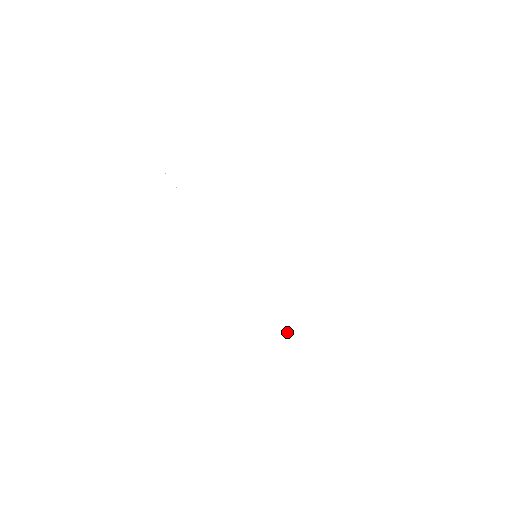
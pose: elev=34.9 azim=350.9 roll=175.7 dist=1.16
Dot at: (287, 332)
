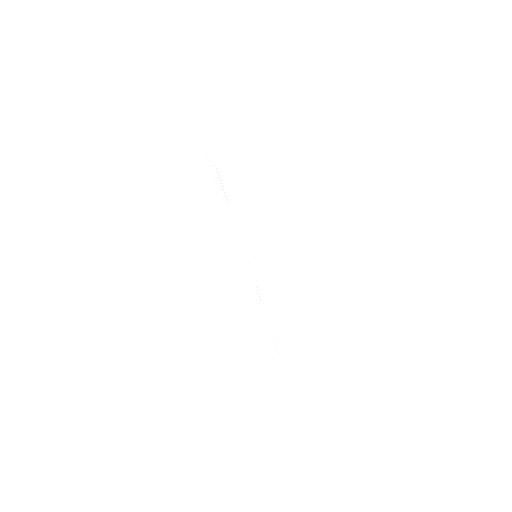
Dot at: occluded
